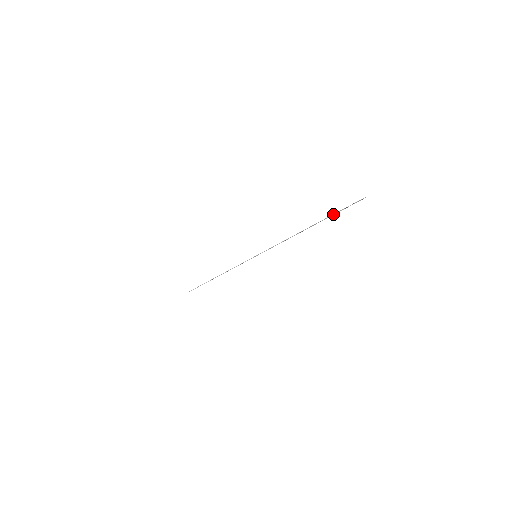
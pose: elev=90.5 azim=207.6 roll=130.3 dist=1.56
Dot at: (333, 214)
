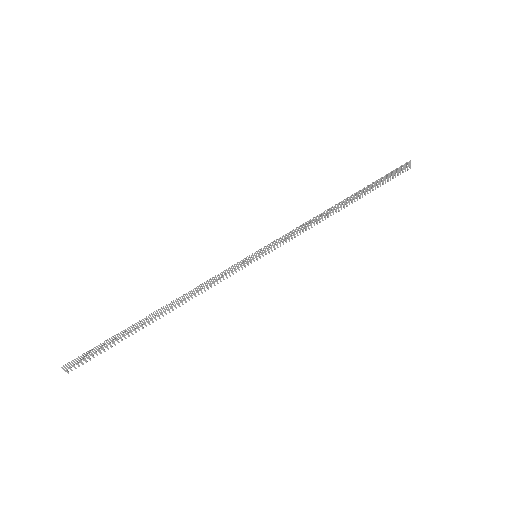
Dot at: (380, 178)
